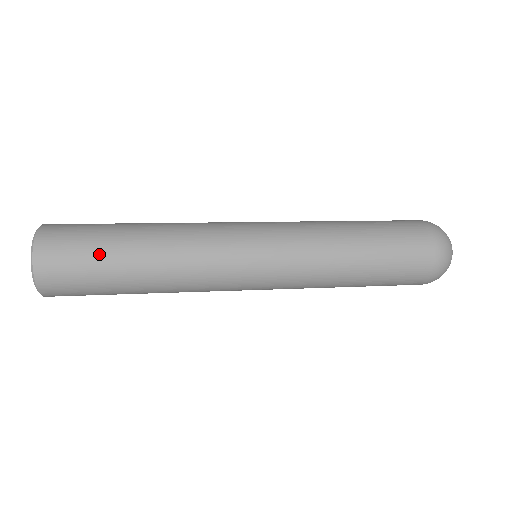
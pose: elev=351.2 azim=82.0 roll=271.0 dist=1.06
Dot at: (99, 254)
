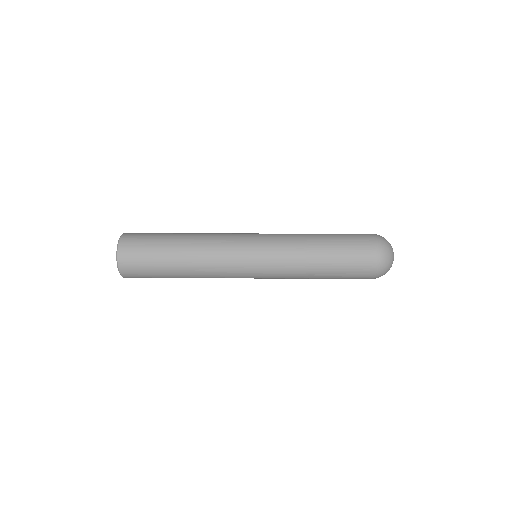
Dot at: (156, 269)
